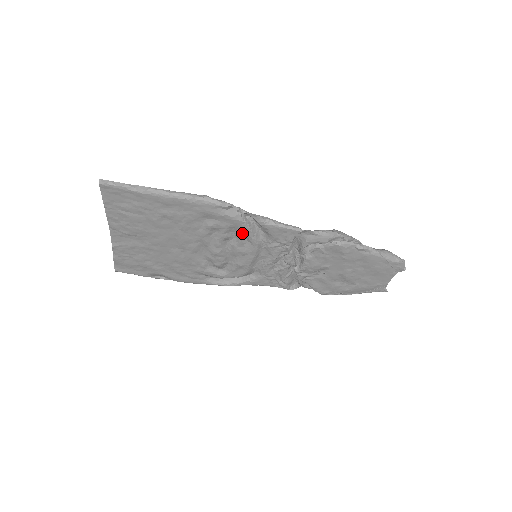
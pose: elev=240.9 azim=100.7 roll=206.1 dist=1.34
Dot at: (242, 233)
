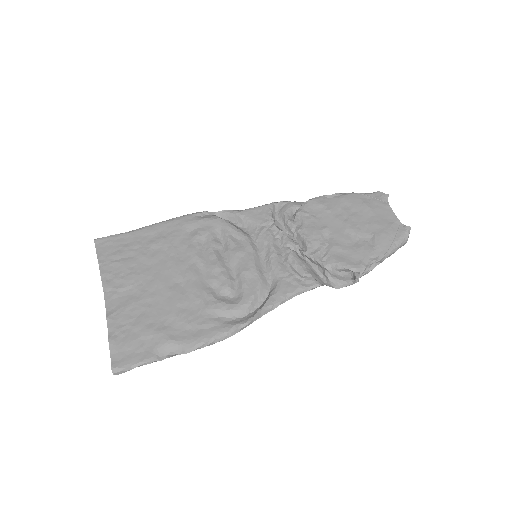
Dot at: (226, 231)
